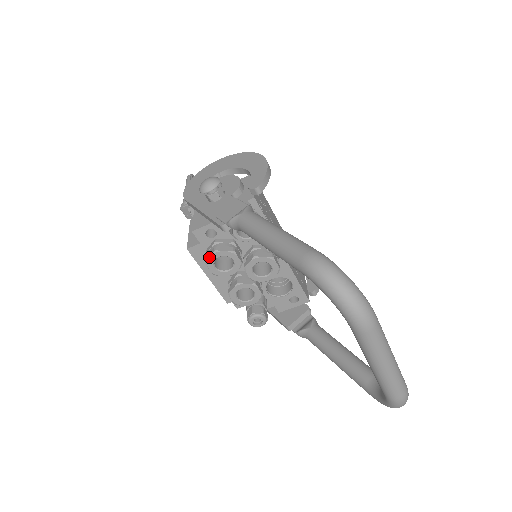
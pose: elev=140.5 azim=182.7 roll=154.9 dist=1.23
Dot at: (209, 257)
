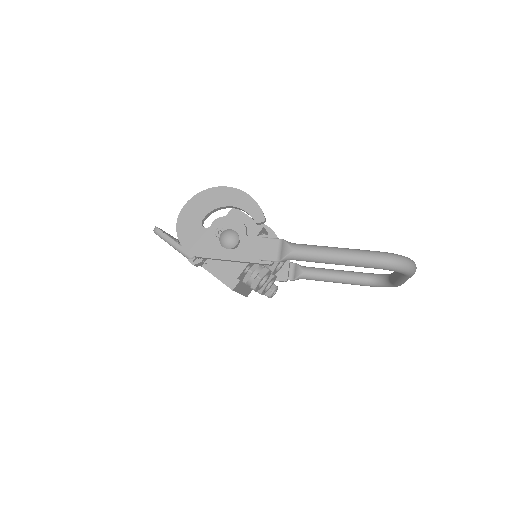
Dot at: (257, 285)
